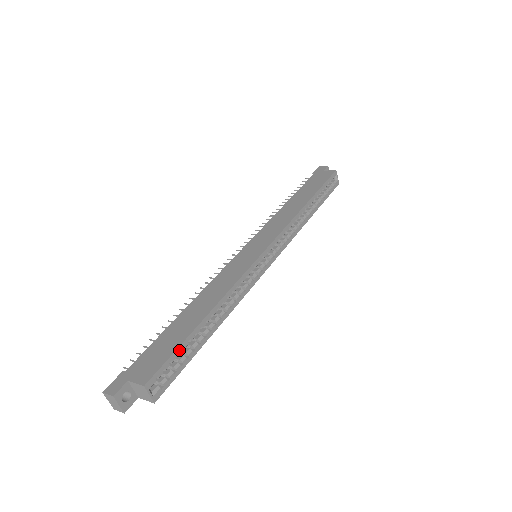
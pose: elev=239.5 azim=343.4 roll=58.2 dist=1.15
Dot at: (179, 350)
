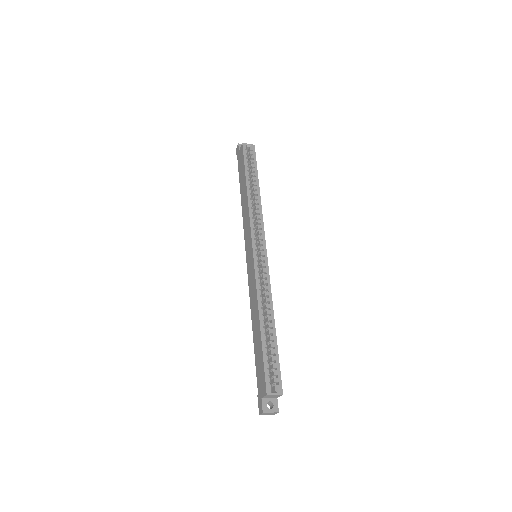
Dot at: (265, 358)
